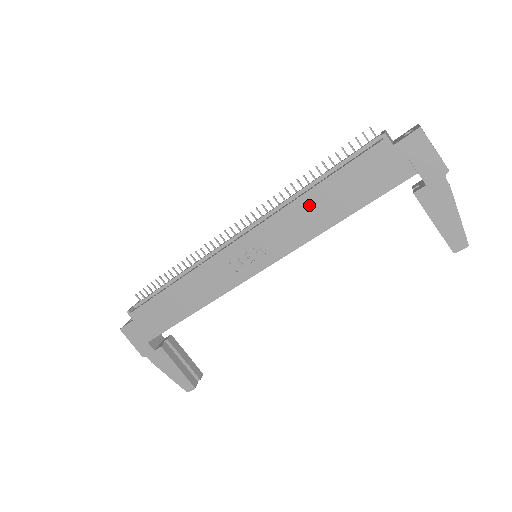
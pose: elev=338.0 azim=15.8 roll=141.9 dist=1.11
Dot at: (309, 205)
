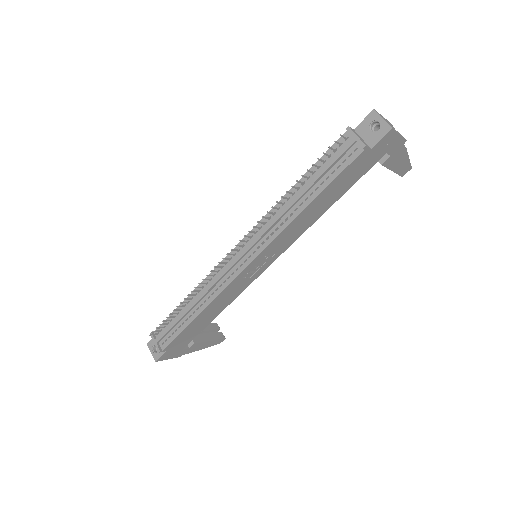
Dot at: (306, 215)
